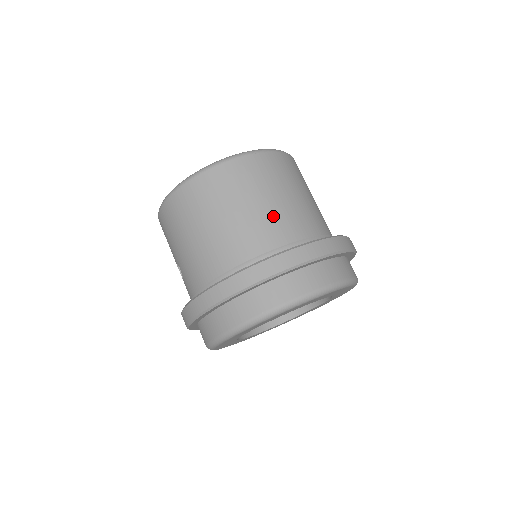
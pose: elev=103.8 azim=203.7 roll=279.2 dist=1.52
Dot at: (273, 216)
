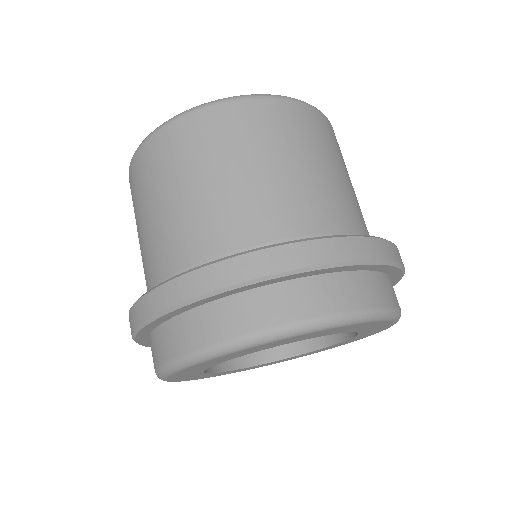
Dot at: (265, 192)
